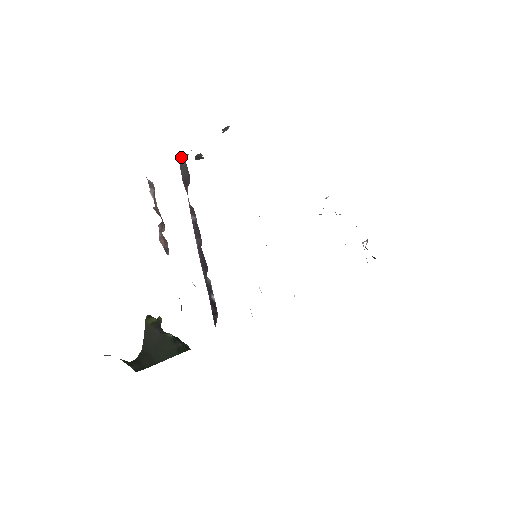
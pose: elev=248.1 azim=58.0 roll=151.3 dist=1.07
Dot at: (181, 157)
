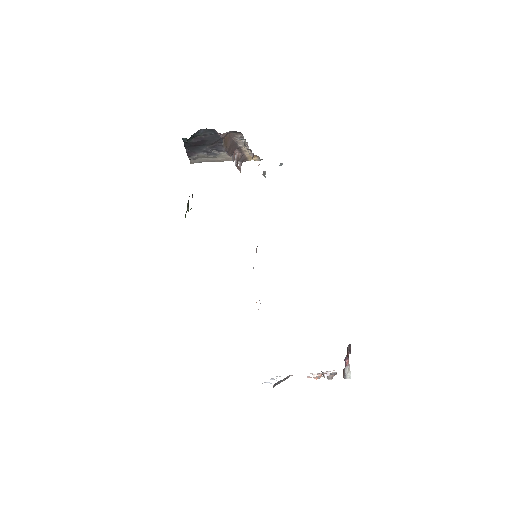
Dot at: occluded
